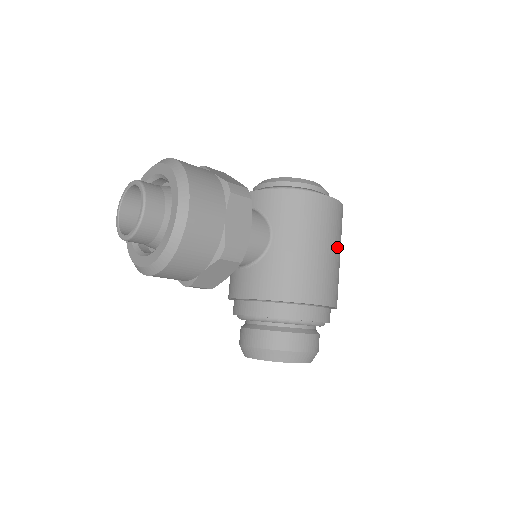
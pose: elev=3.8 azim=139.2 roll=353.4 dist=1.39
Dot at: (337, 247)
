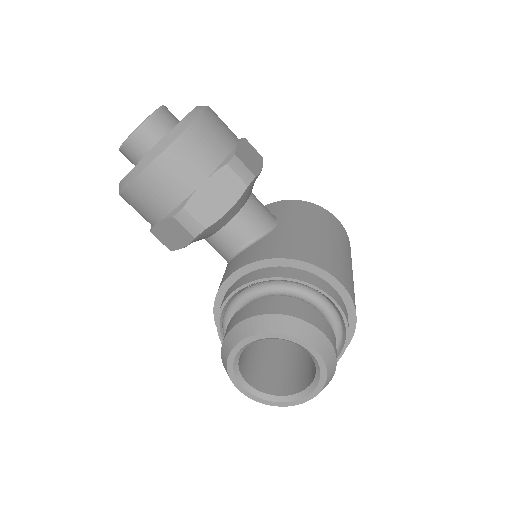
Dot at: (349, 261)
